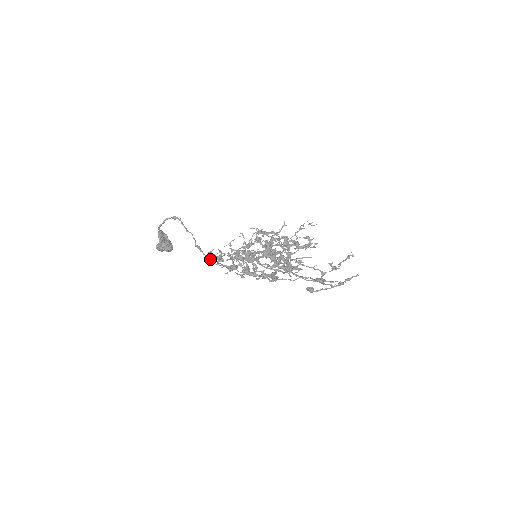
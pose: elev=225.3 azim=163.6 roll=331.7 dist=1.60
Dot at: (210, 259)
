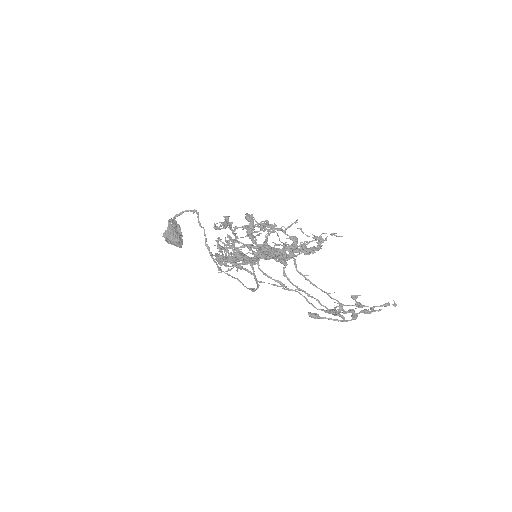
Dot at: (217, 264)
